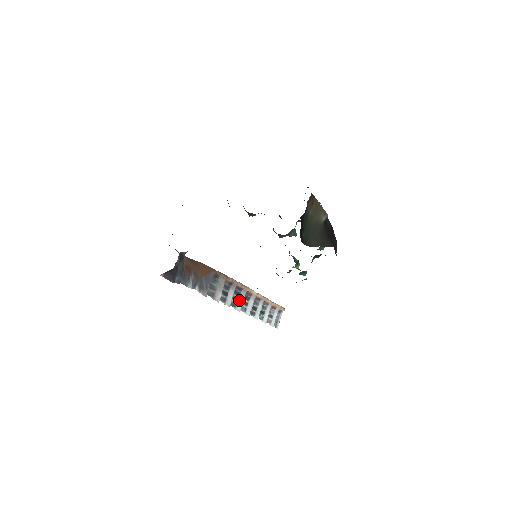
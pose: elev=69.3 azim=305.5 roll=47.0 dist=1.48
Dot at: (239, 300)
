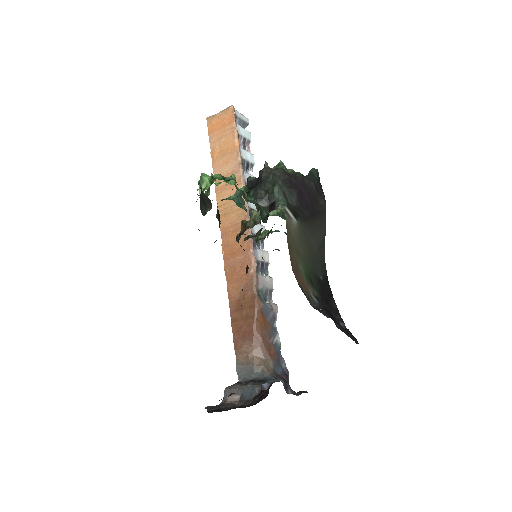
Dot at: occluded
